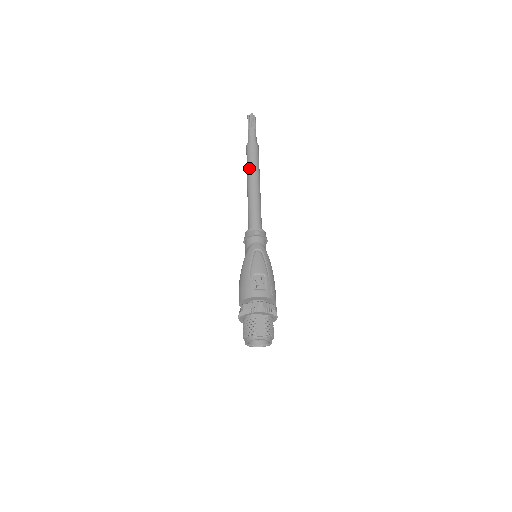
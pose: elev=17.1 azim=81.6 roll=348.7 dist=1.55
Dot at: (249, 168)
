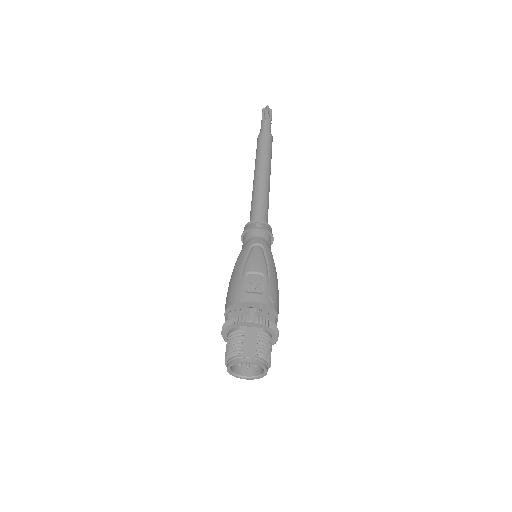
Dot at: (258, 157)
